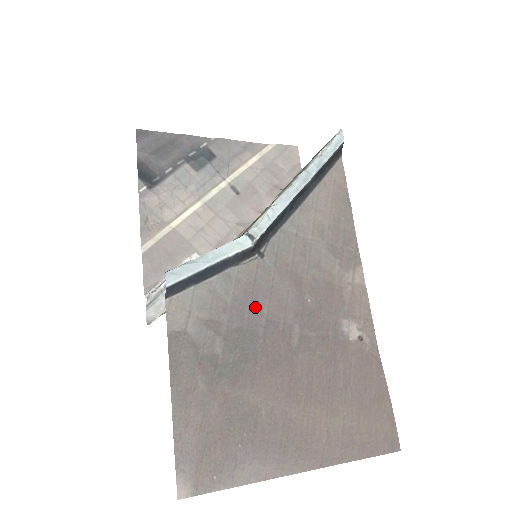
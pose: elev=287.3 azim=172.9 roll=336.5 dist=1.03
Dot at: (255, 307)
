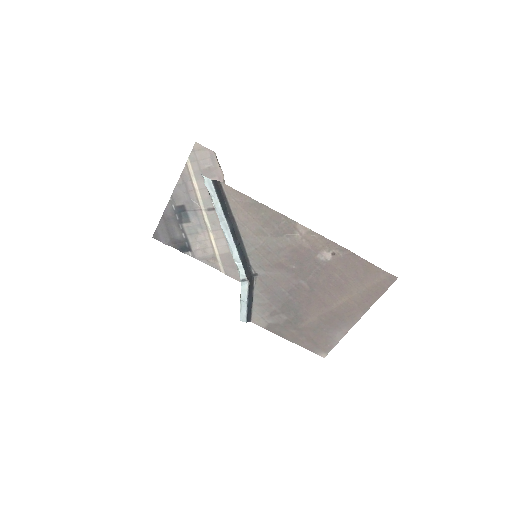
Dot at: (278, 293)
